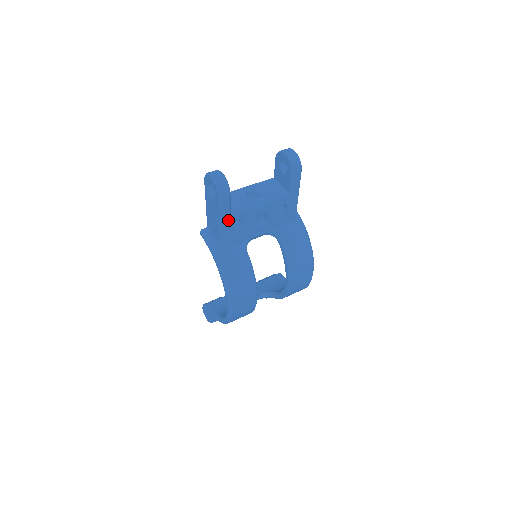
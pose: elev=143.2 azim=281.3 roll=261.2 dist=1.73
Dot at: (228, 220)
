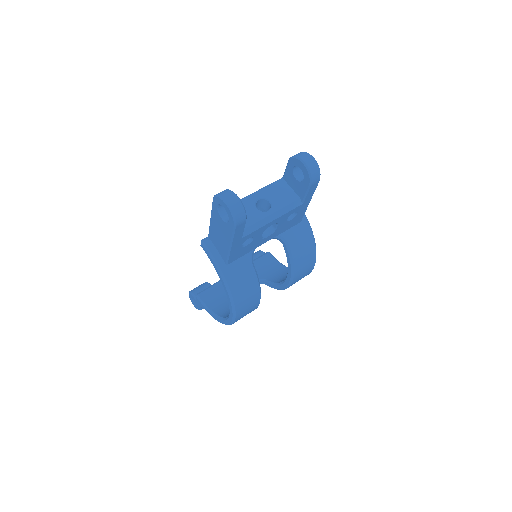
Dot at: (239, 241)
